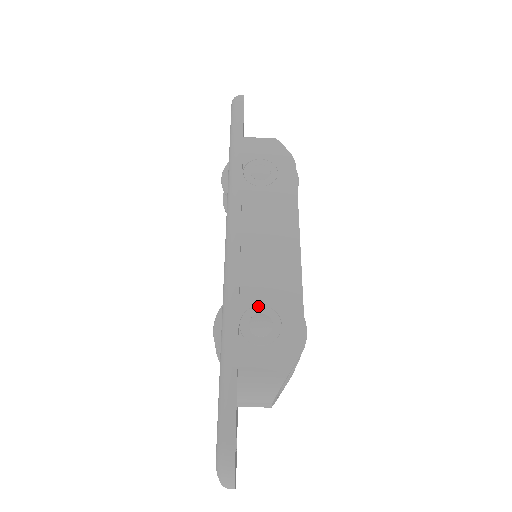
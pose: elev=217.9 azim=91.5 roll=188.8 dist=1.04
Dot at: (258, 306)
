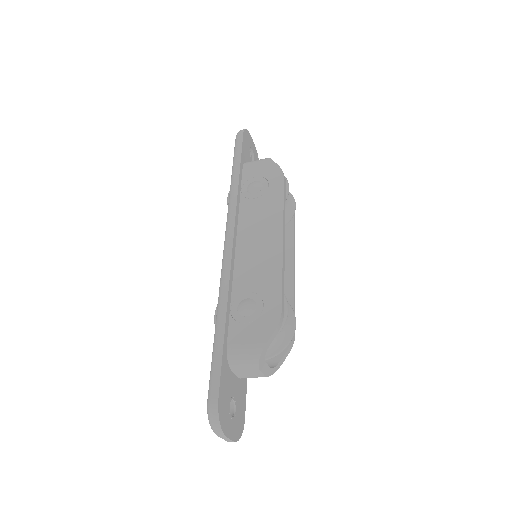
Dot at: (246, 293)
